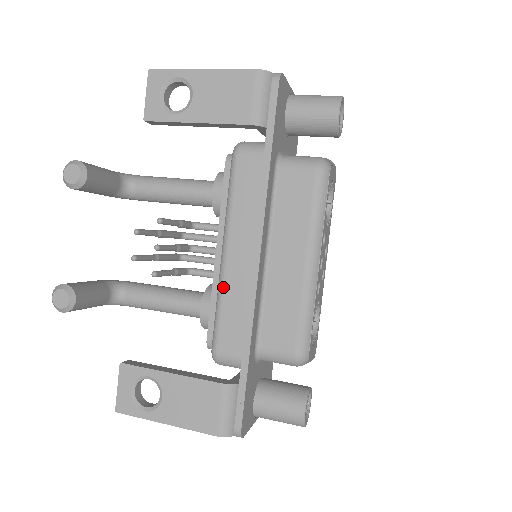
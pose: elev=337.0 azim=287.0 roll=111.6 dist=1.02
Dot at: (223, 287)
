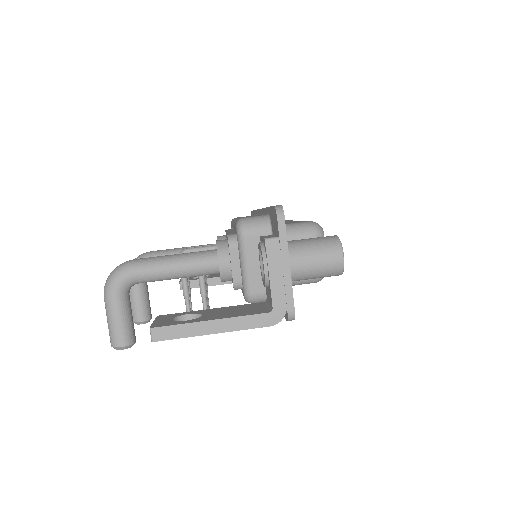
Dot at: occluded
